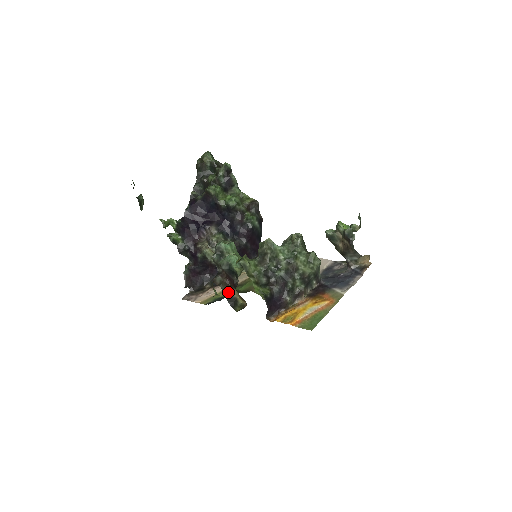
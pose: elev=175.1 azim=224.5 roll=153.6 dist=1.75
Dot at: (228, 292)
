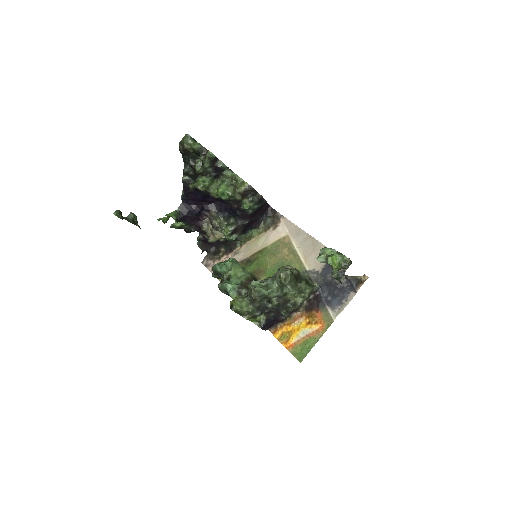
Dot at: occluded
